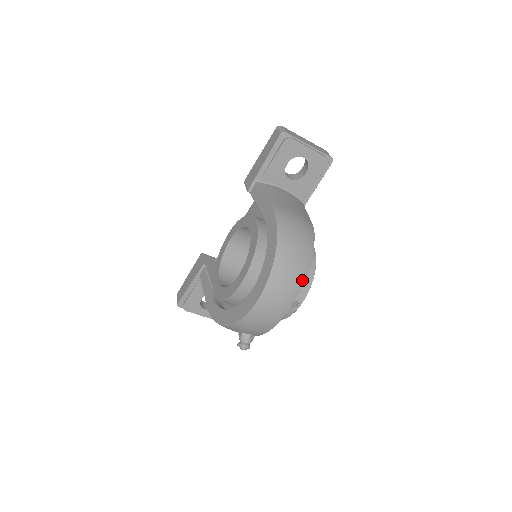
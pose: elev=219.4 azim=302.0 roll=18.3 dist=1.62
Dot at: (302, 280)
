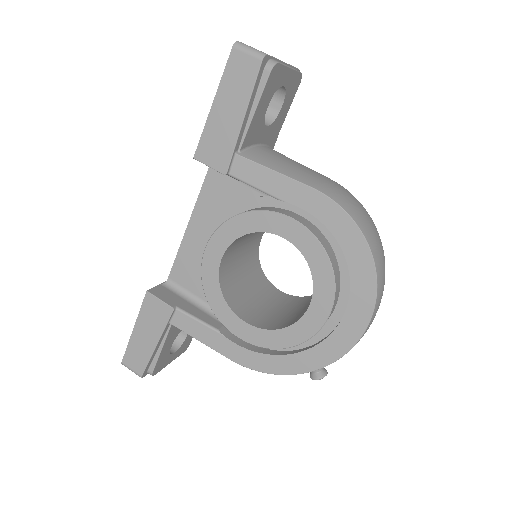
Dot at: occluded
